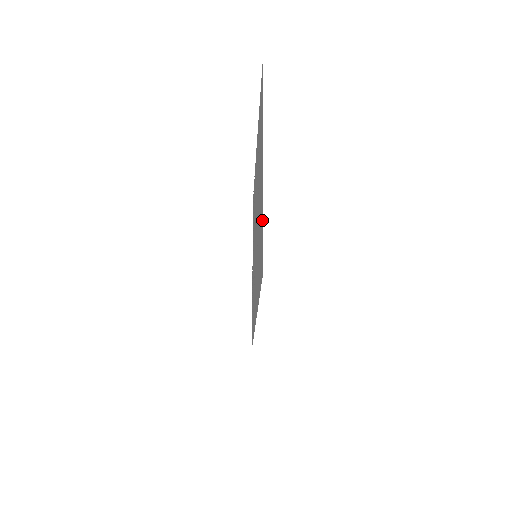
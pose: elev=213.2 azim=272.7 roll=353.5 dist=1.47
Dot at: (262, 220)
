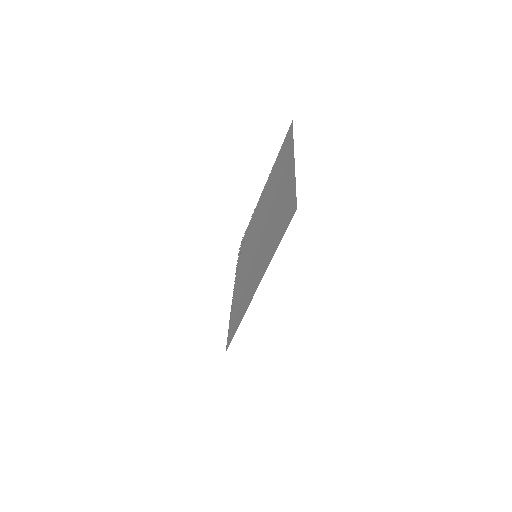
Dot at: (292, 190)
